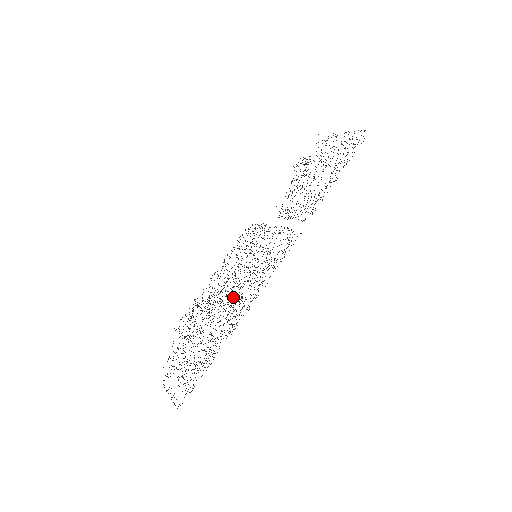
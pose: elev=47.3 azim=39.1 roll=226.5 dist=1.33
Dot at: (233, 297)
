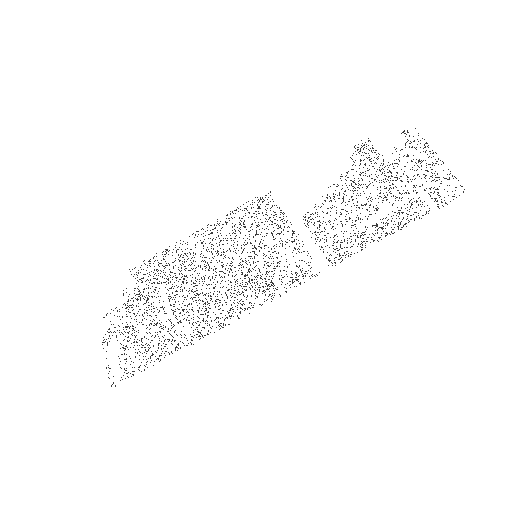
Dot at: occluded
